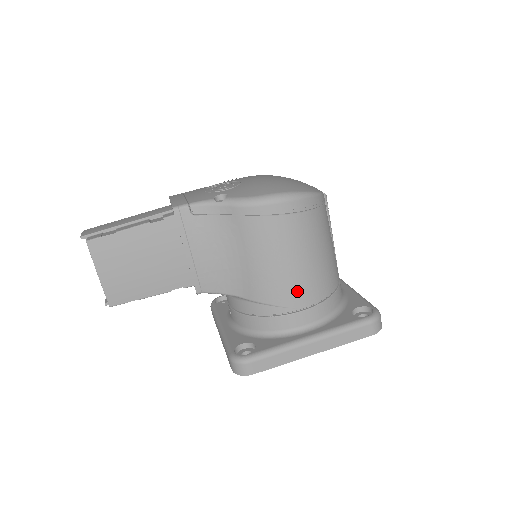
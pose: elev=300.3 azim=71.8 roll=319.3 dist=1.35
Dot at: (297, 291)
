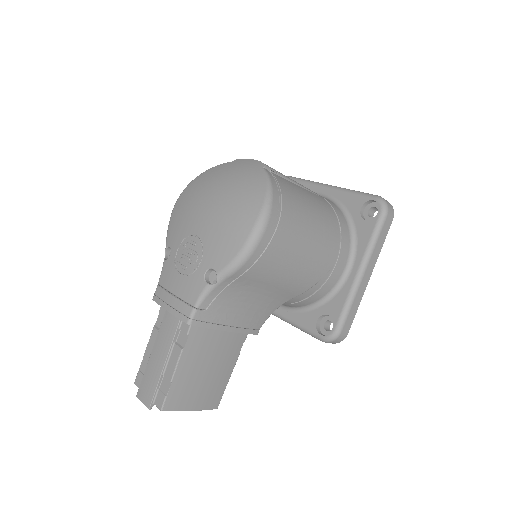
Dot at: (323, 259)
